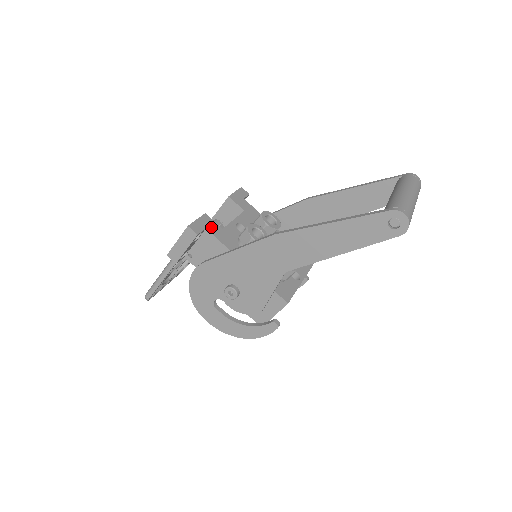
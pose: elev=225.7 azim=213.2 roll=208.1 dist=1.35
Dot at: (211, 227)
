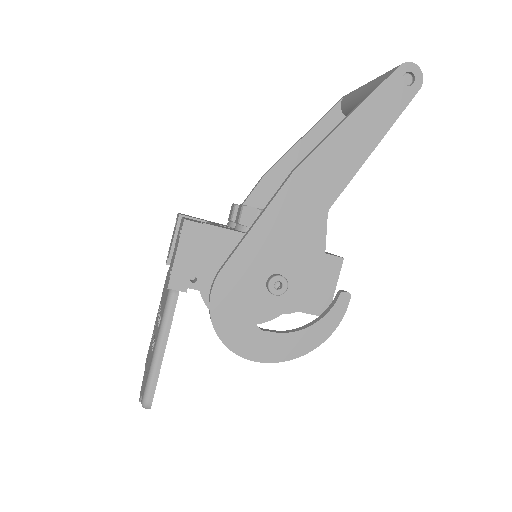
Dot at: (203, 223)
